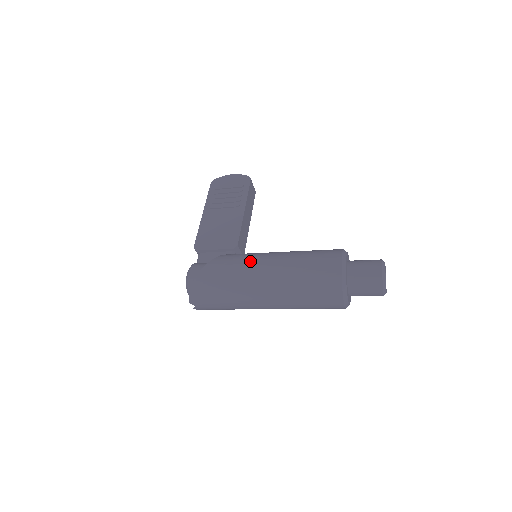
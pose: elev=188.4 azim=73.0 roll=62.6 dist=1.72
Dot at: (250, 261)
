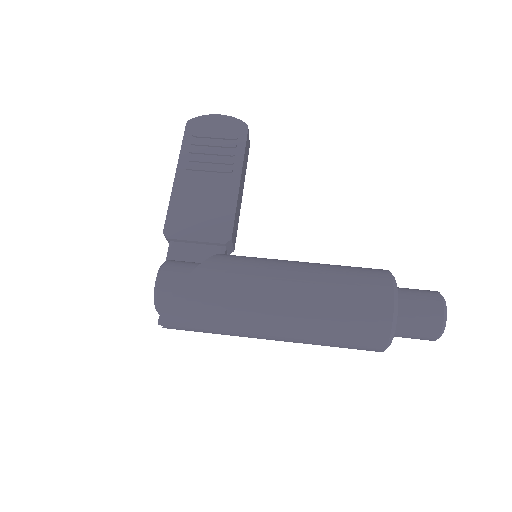
Dot at: (257, 278)
